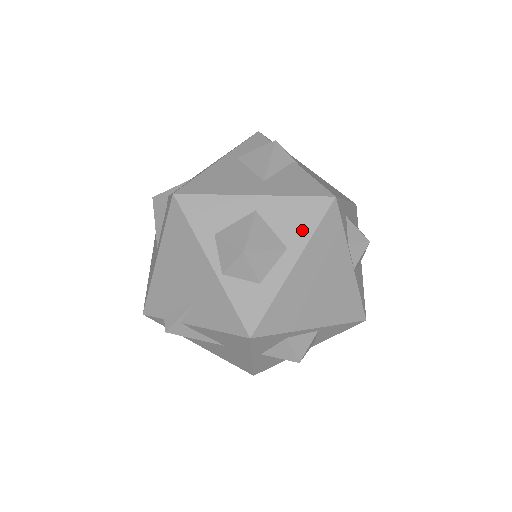
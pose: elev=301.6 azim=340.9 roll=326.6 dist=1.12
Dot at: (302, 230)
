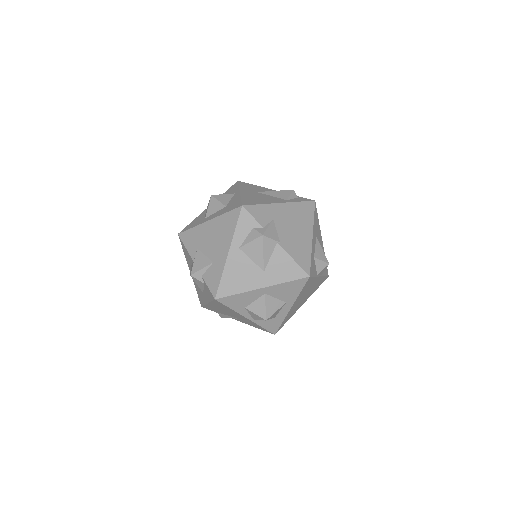
Dot at: (293, 294)
